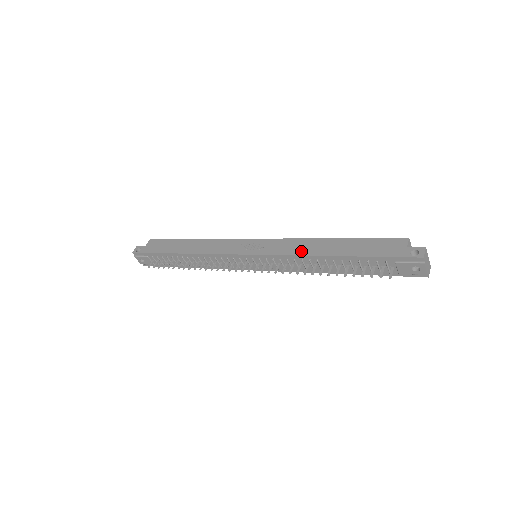
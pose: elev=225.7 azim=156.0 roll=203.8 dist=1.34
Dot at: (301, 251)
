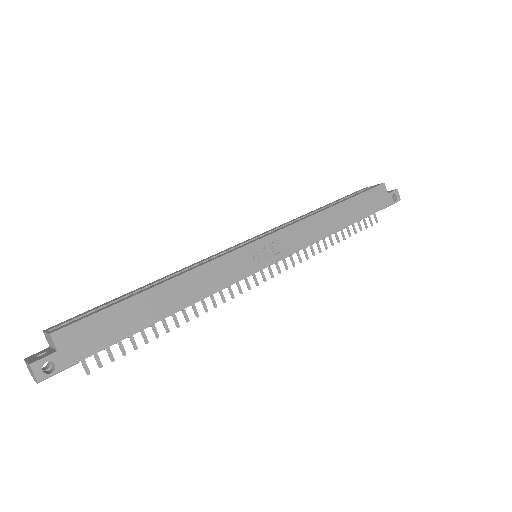
Dot at: (321, 233)
